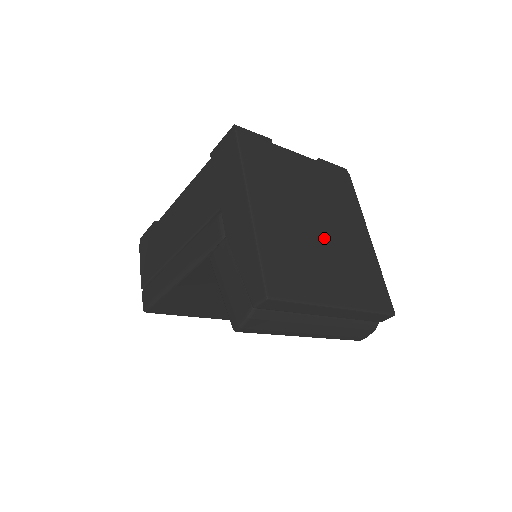
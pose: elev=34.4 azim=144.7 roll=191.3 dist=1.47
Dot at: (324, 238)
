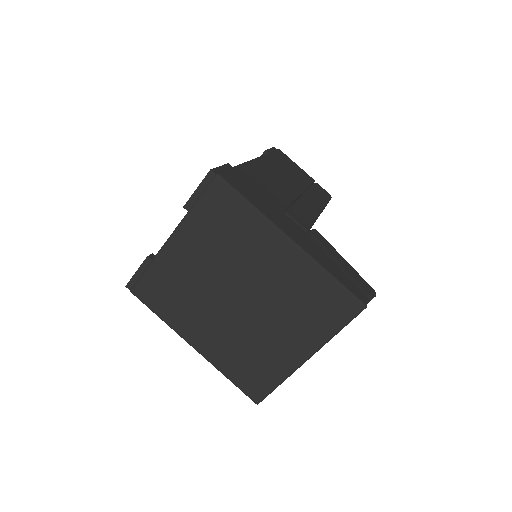
Dot at: (254, 307)
